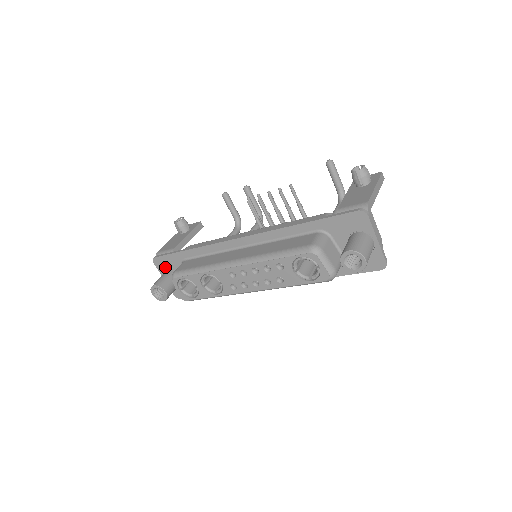
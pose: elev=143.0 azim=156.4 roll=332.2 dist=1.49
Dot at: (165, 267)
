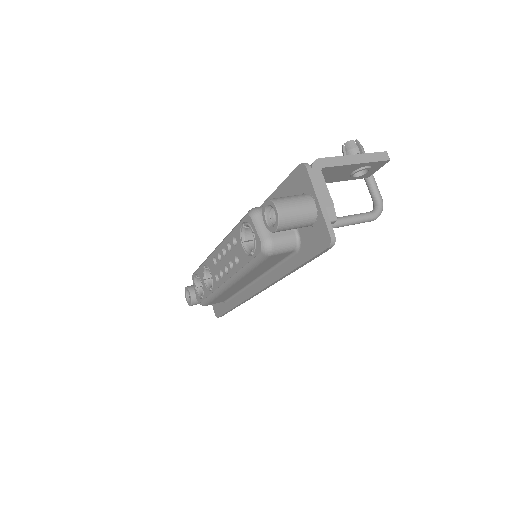
Dot at: occluded
